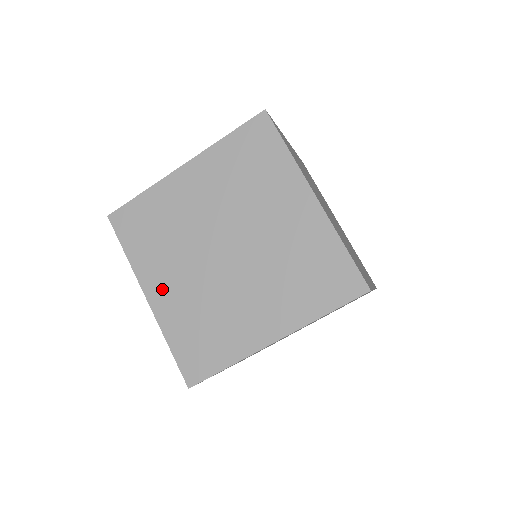
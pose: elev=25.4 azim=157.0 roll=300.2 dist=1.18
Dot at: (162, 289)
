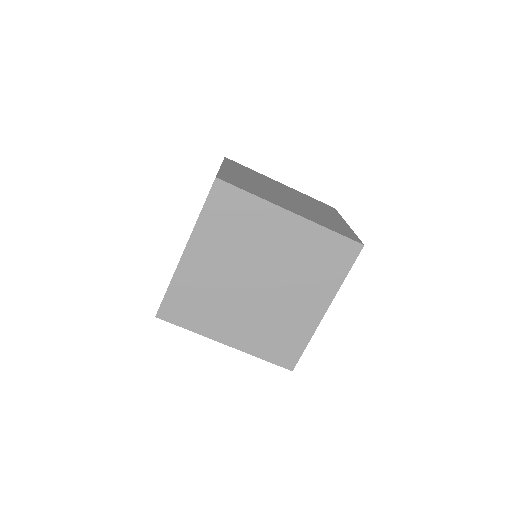
Dot at: (235, 172)
